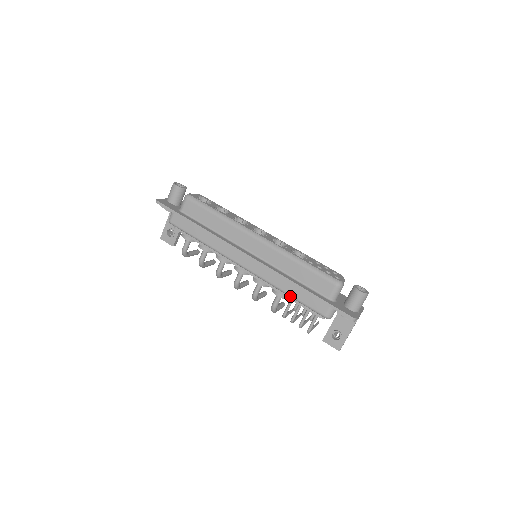
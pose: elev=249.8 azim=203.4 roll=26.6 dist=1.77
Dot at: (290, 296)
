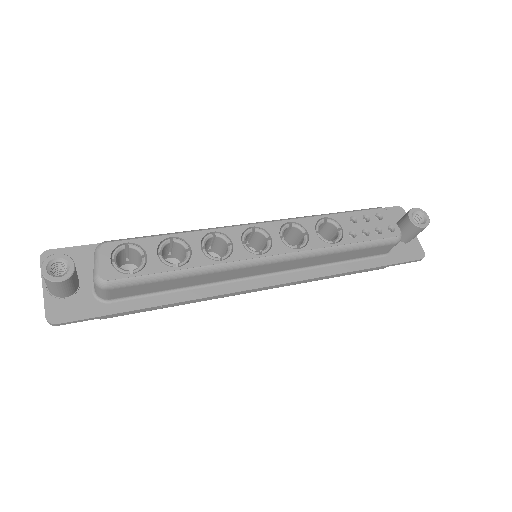
Dot at: occluded
